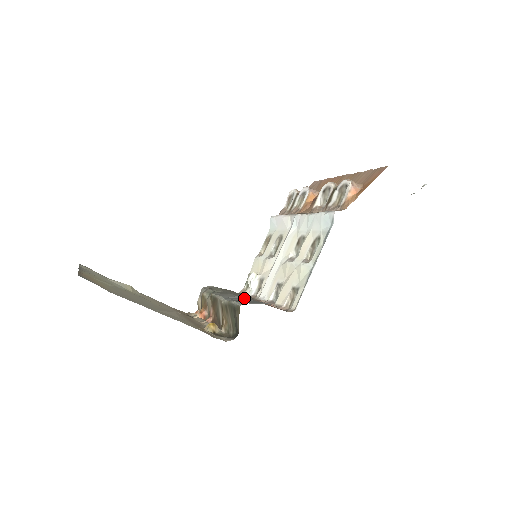
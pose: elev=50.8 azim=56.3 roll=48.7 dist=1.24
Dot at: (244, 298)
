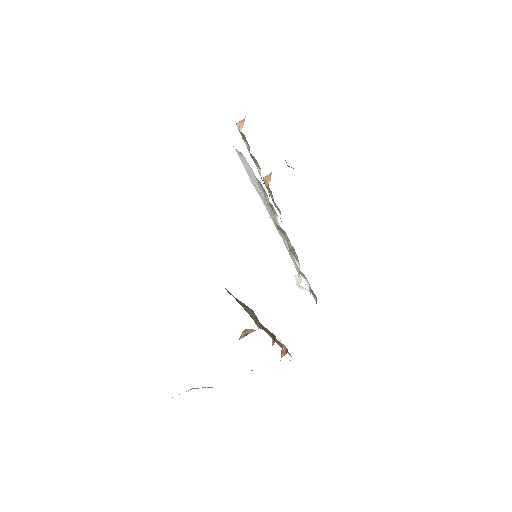
Dot at: occluded
